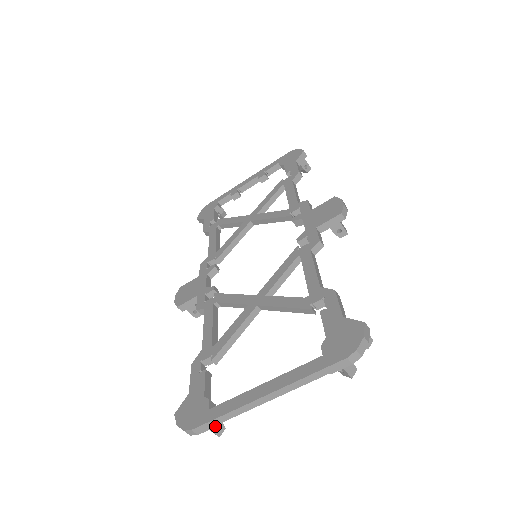
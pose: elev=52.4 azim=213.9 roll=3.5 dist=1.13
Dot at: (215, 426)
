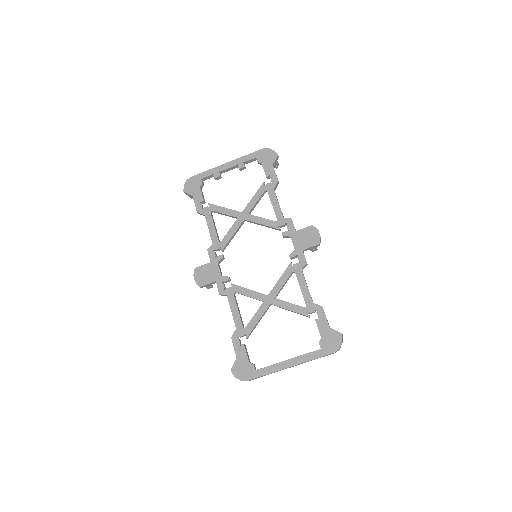
Dot at: occluded
